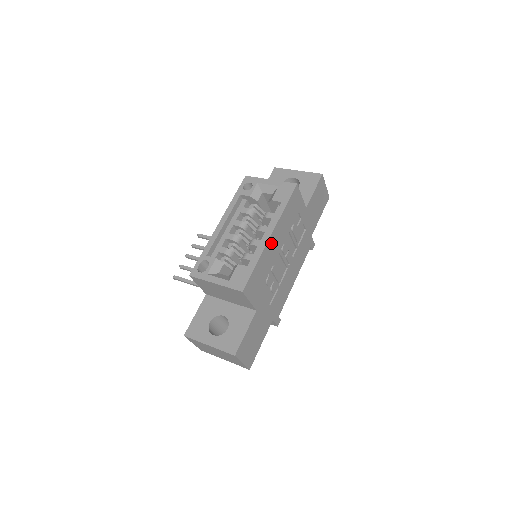
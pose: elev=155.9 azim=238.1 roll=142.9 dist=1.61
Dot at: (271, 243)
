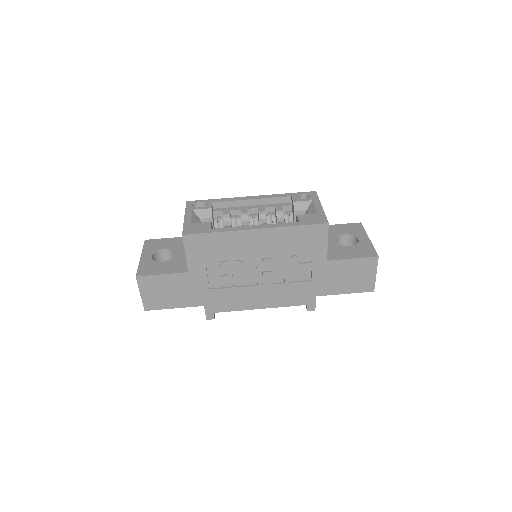
Dot at: (250, 236)
